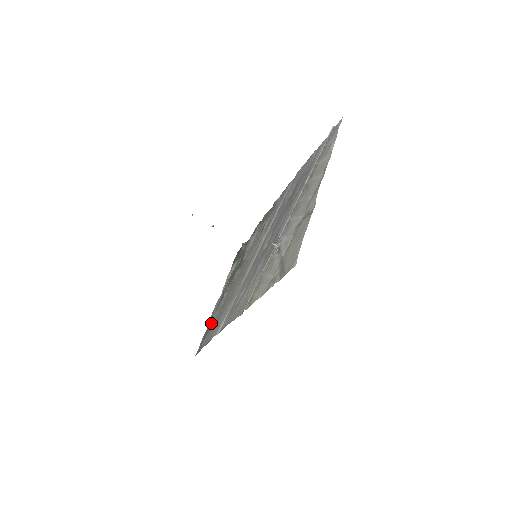
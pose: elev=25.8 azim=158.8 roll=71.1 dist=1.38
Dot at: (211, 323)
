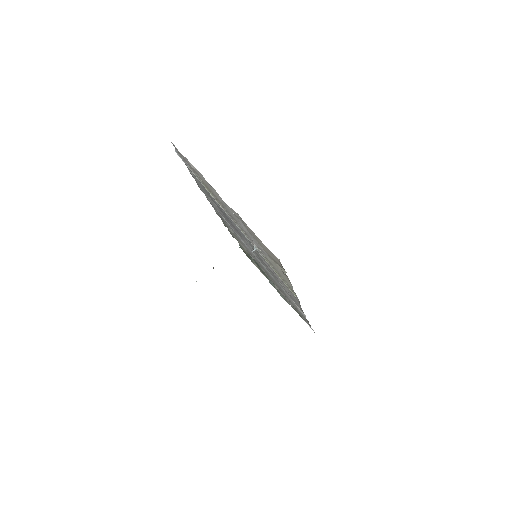
Dot at: occluded
